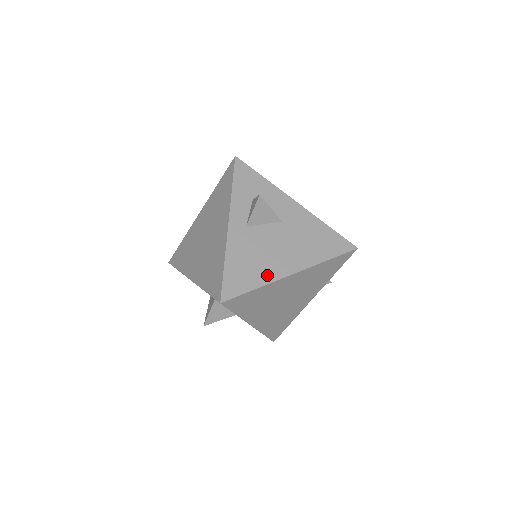
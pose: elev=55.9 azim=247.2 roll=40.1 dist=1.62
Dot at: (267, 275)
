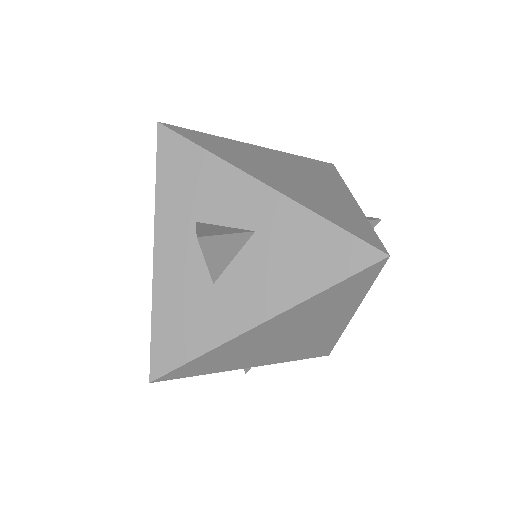
Dot at: occluded
